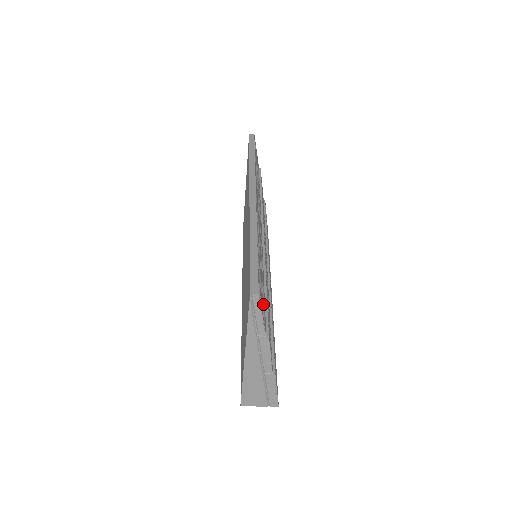
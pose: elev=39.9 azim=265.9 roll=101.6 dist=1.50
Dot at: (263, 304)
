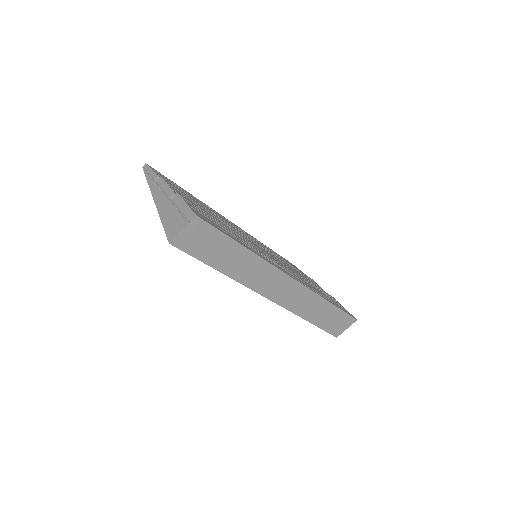
Dot at: occluded
